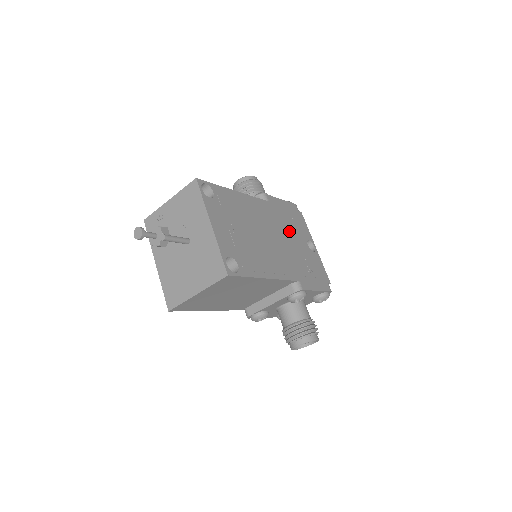
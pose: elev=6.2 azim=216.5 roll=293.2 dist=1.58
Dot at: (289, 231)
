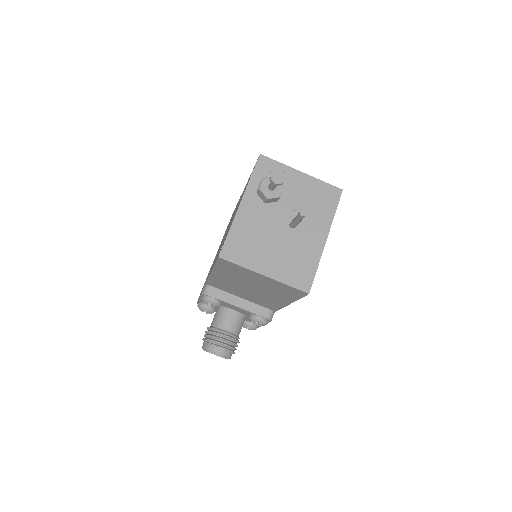
Dot at: occluded
